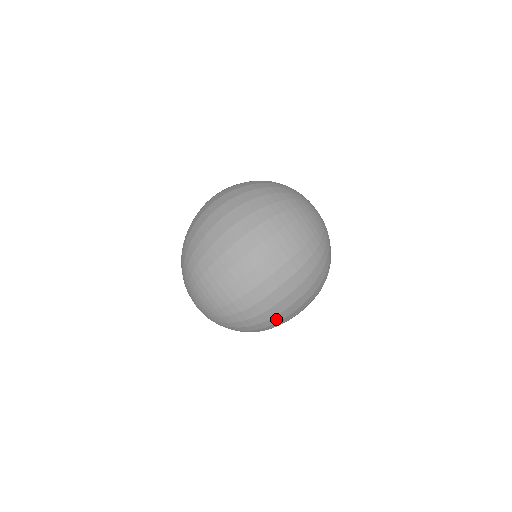
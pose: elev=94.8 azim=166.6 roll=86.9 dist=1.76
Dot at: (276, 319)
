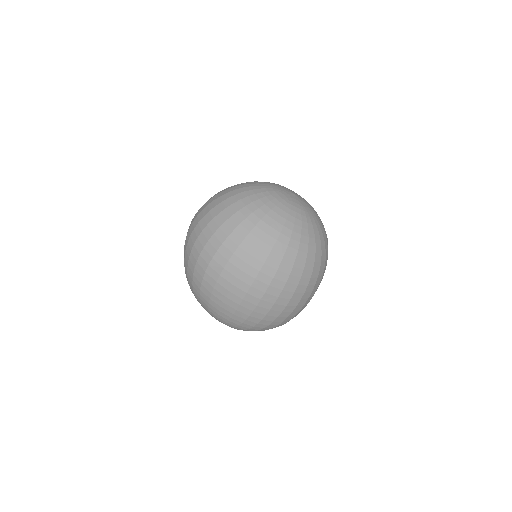
Dot at: occluded
